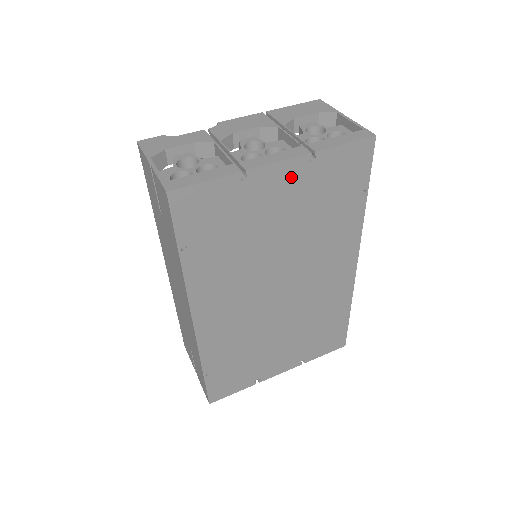
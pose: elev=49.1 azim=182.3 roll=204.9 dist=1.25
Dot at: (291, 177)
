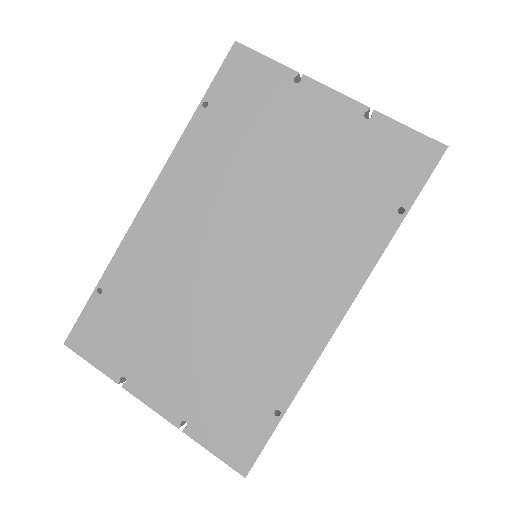
Dot at: (336, 117)
